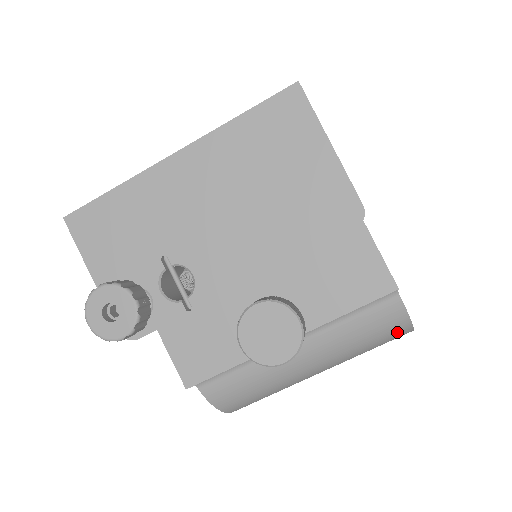
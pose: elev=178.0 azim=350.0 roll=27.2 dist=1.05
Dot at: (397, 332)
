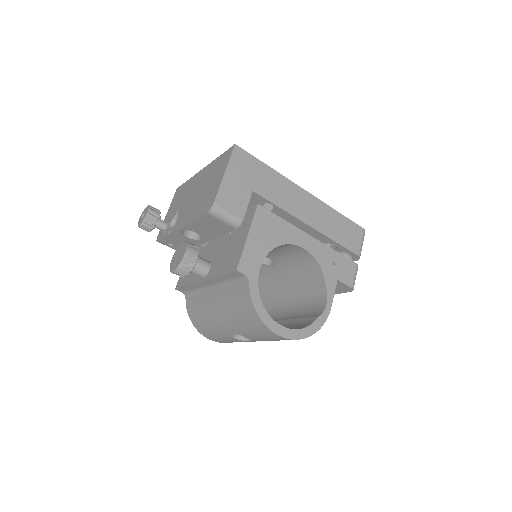
Dot at: (253, 317)
